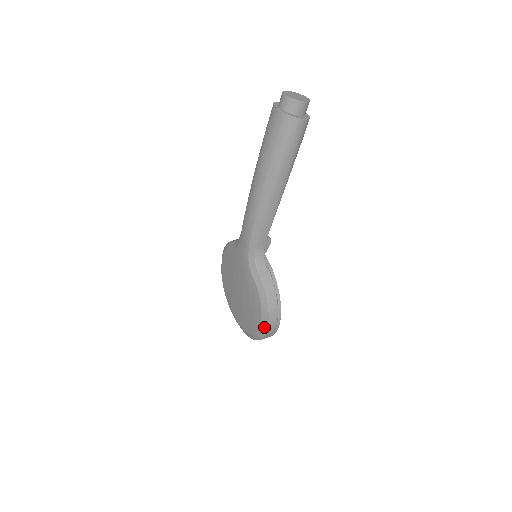
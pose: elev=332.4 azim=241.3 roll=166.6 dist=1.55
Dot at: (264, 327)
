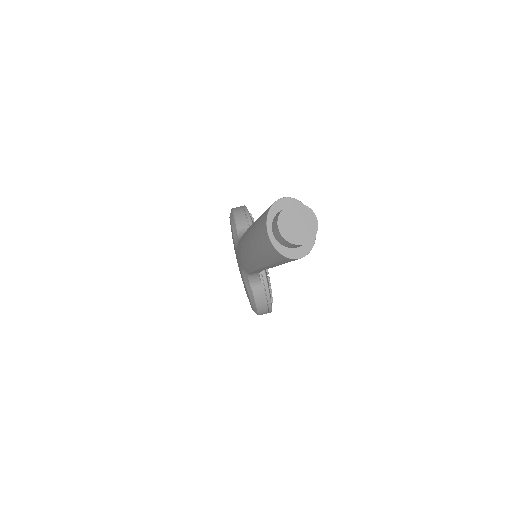
Dot at: occluded
